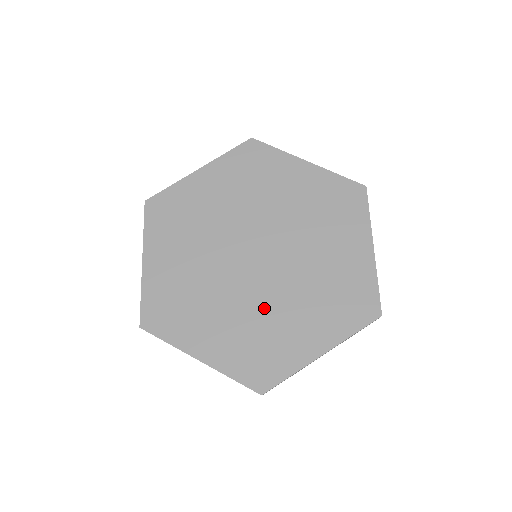
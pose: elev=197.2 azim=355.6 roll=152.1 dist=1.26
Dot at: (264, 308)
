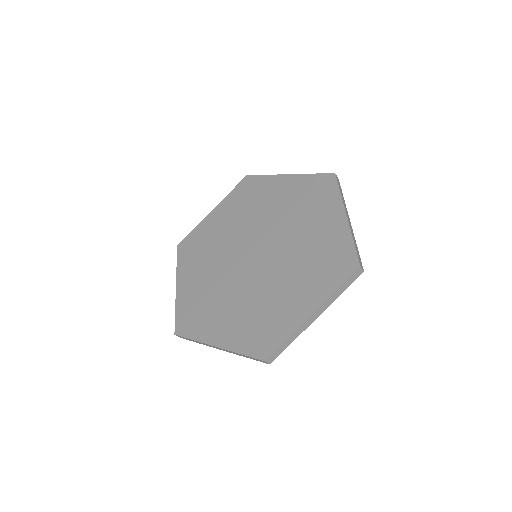
Dot at: (263, 291)
